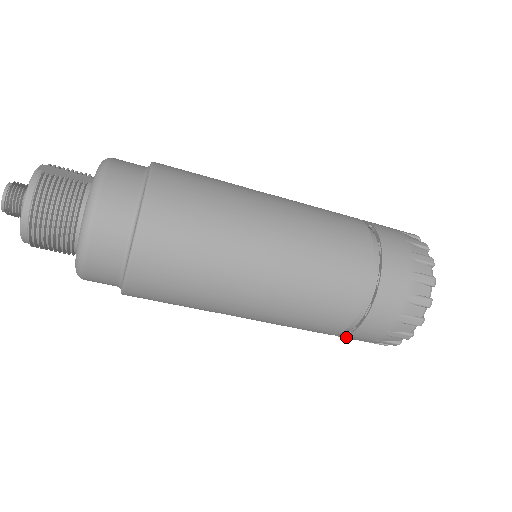
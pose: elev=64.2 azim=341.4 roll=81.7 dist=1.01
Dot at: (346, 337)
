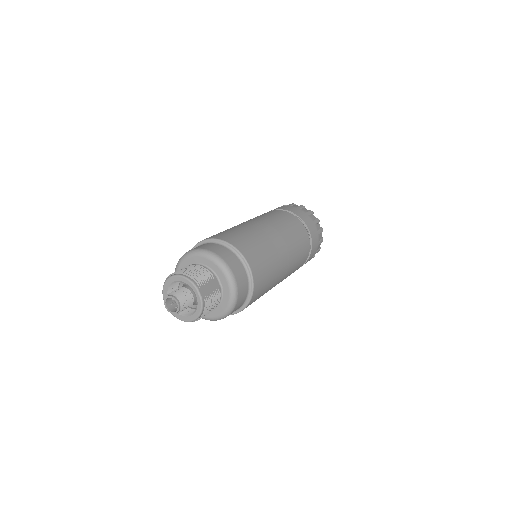
Dot at: occluded
